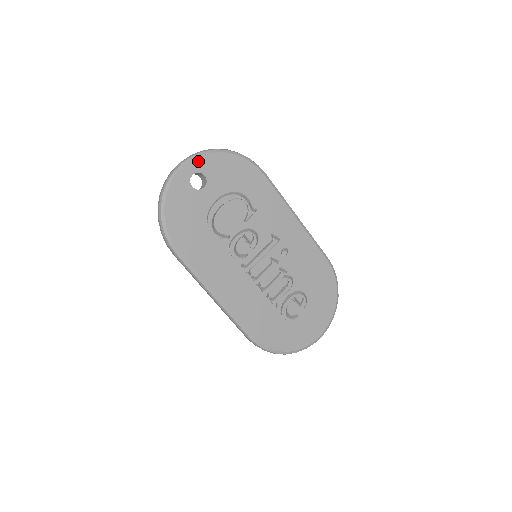
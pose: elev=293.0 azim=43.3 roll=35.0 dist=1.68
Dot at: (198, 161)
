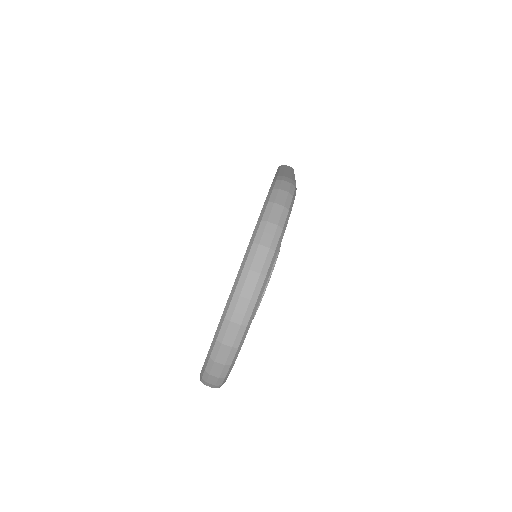
Dot at: (260, 297)
